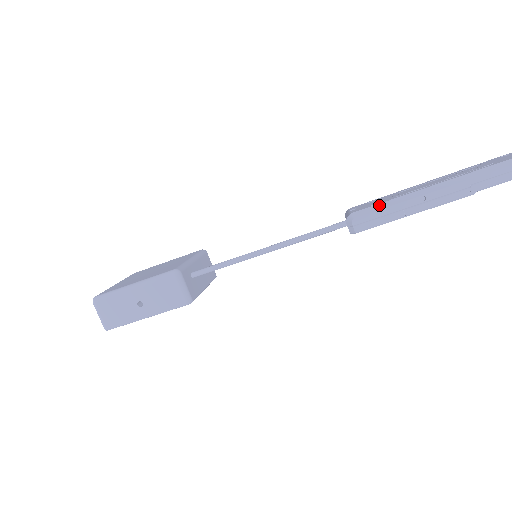
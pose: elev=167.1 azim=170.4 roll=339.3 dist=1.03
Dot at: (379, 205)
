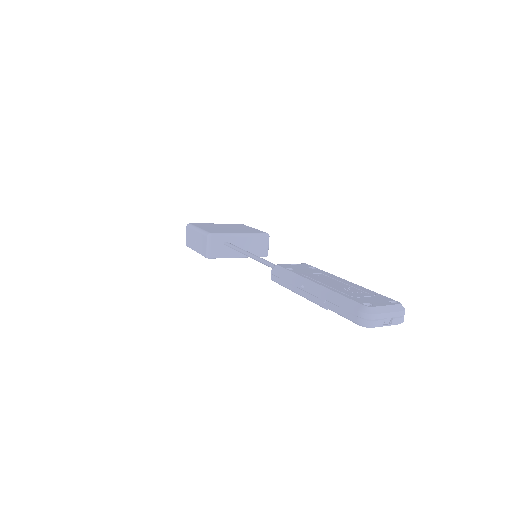
Dot at: (287, 271)
